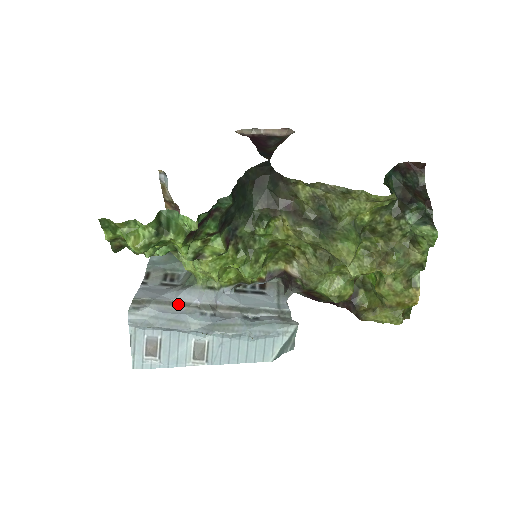
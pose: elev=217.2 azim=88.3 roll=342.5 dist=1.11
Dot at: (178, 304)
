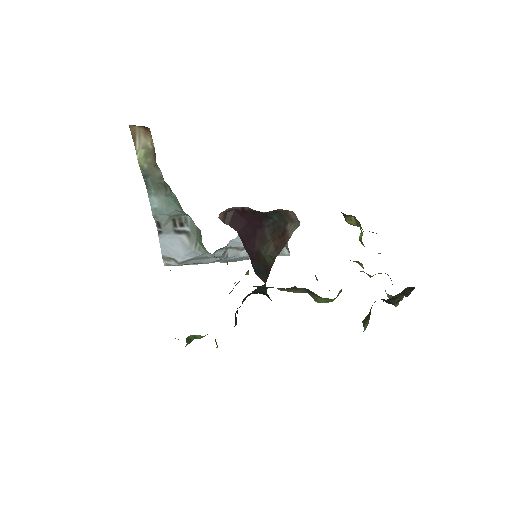
Dot at: (198, 259)
